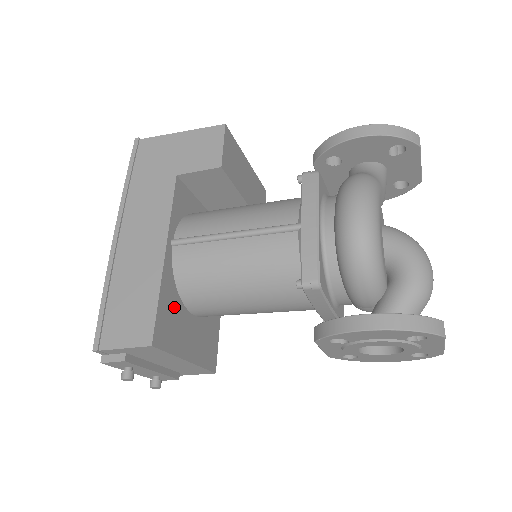
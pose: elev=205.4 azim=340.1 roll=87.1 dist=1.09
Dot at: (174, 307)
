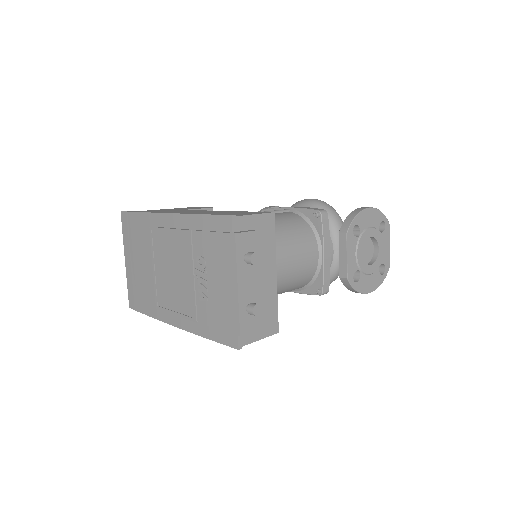
Dot at: occluded
